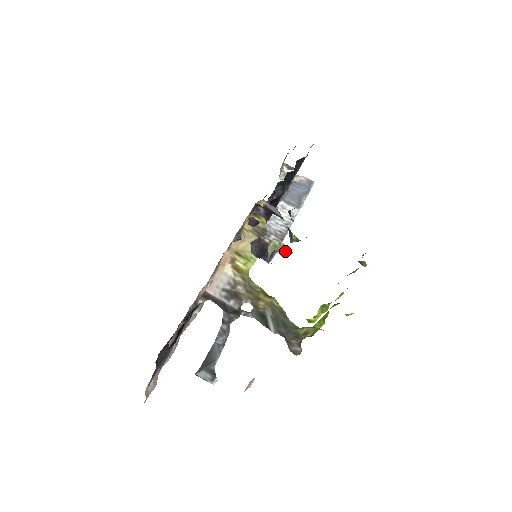
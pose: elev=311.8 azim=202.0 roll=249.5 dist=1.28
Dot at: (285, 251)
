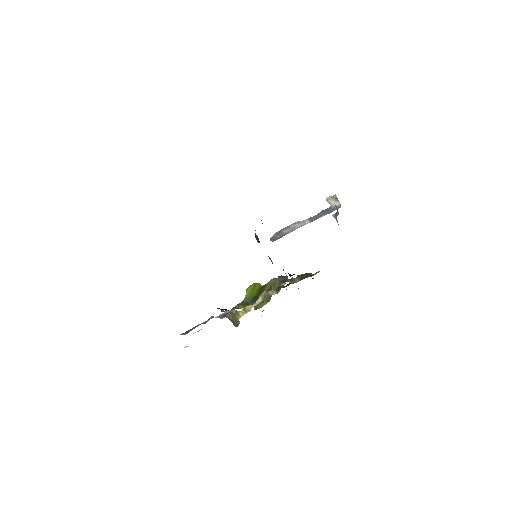
Dot at: (268, 299)
